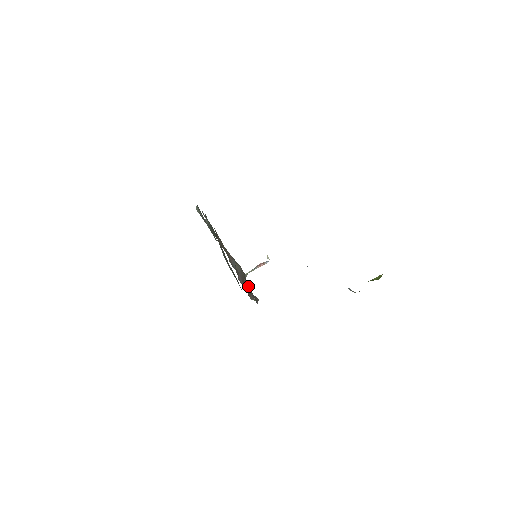
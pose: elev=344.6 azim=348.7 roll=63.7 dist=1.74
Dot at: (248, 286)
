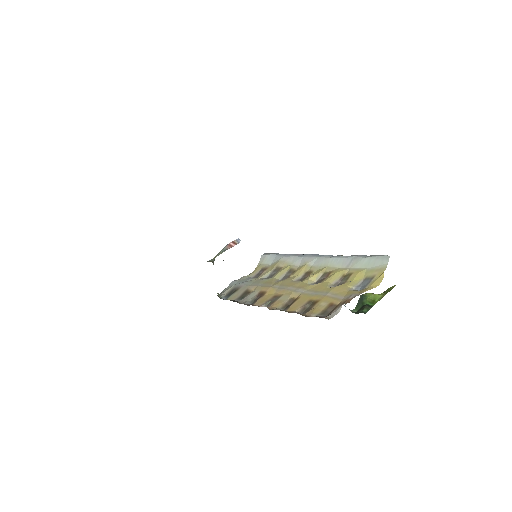
Dot at: occluded
